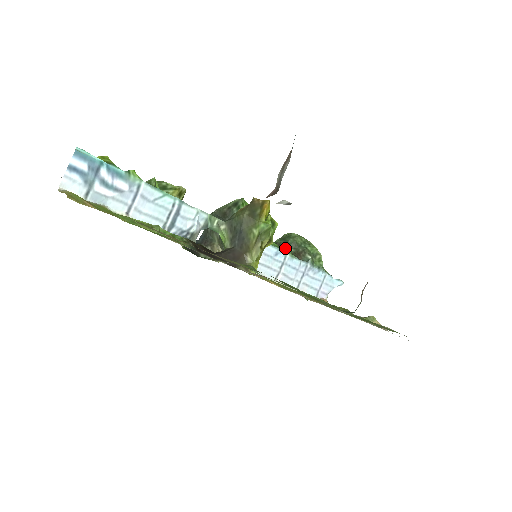
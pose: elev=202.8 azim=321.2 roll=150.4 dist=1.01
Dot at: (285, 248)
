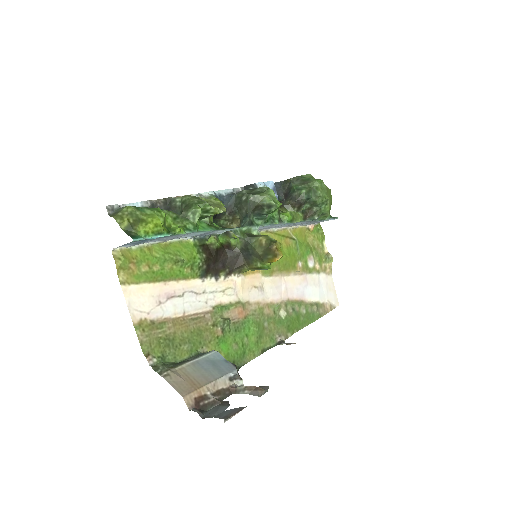
Dot at: (303, 204)
